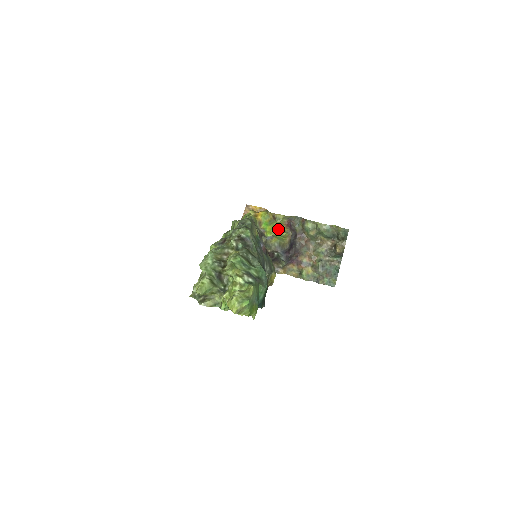
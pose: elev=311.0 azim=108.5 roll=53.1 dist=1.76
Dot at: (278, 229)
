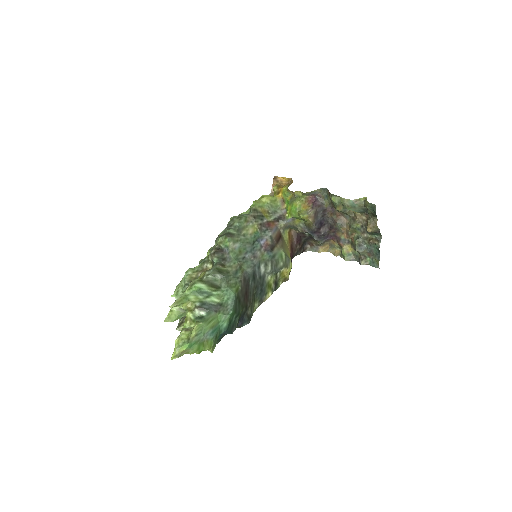
Dot at: (297, 210)
